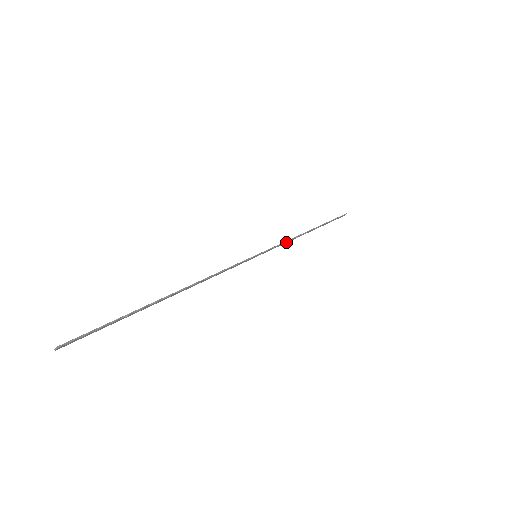
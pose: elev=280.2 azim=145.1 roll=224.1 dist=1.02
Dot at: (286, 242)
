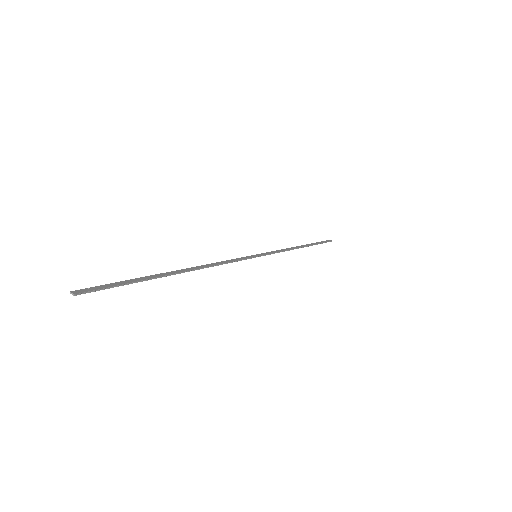
Dot at: (282, 250)
